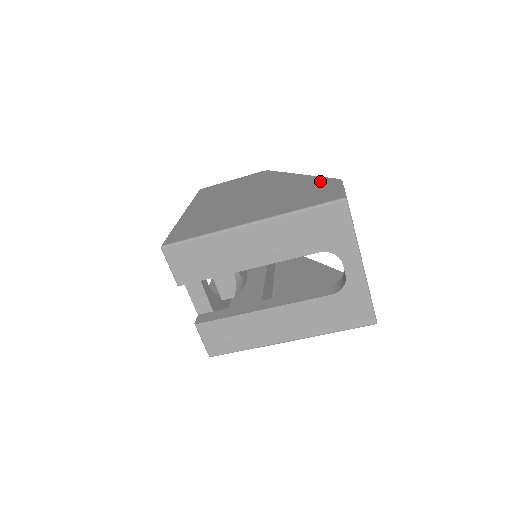
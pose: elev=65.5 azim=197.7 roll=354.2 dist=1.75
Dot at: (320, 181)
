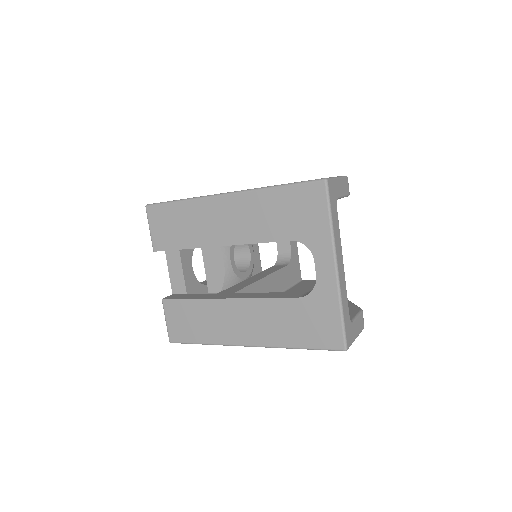
Dot at: occluded
